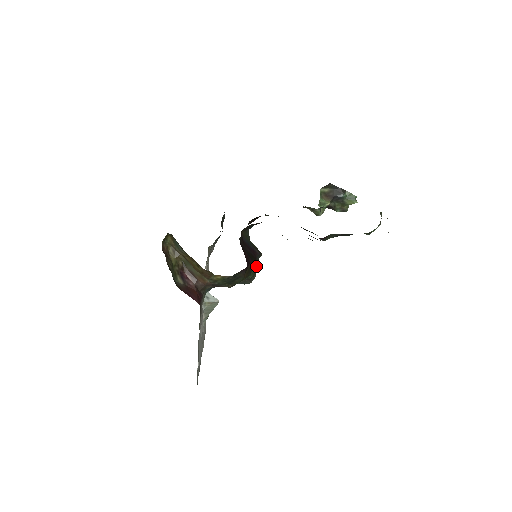
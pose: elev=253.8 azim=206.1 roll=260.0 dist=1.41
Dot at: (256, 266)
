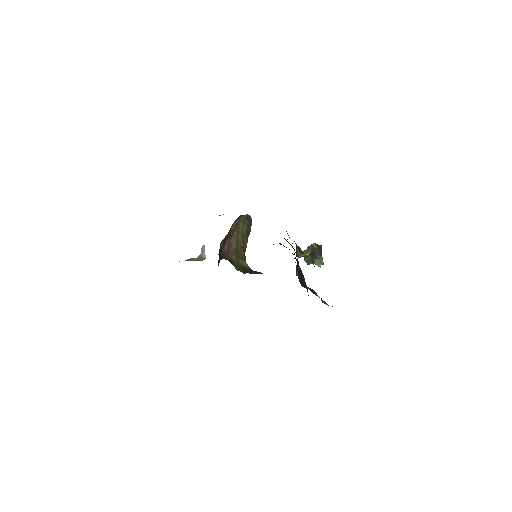
Dot at: occluded
